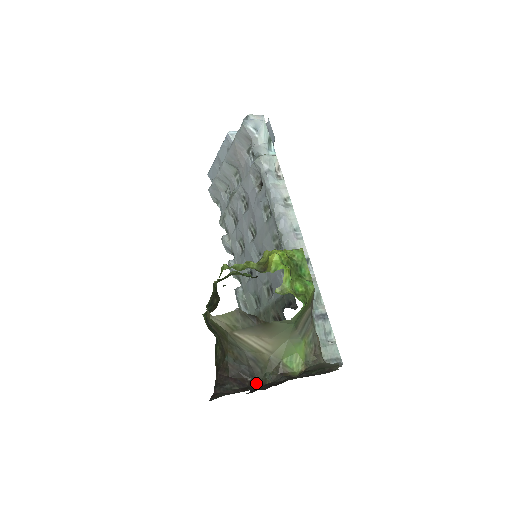
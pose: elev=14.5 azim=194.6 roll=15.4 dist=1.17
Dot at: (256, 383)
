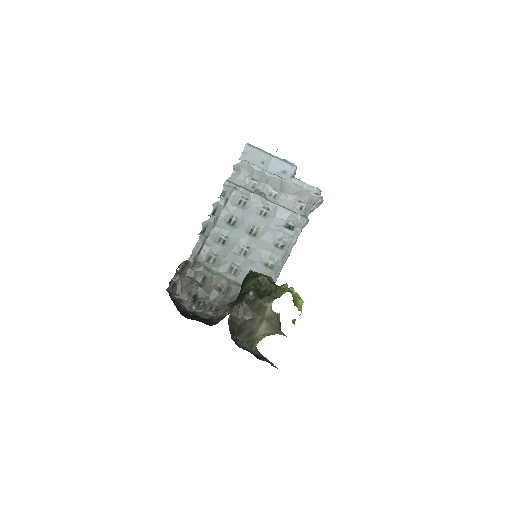
Dot at: (240, 343)
